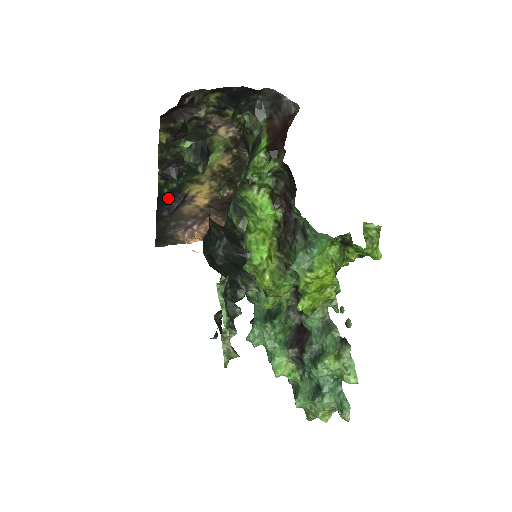
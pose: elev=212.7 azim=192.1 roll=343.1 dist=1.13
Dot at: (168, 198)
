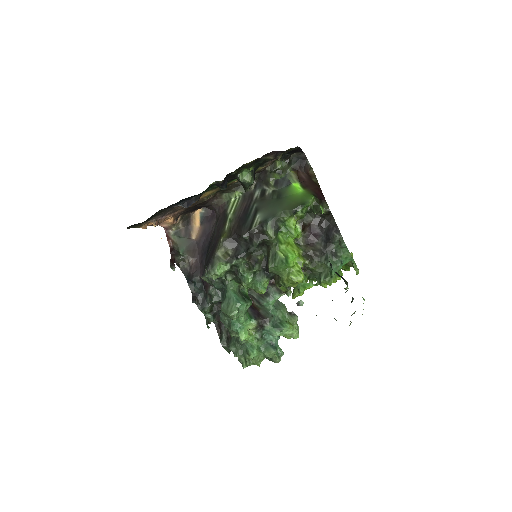
Dot at: (193, 196)
